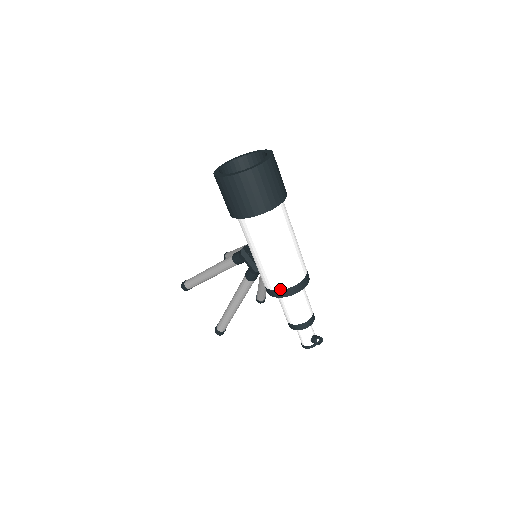
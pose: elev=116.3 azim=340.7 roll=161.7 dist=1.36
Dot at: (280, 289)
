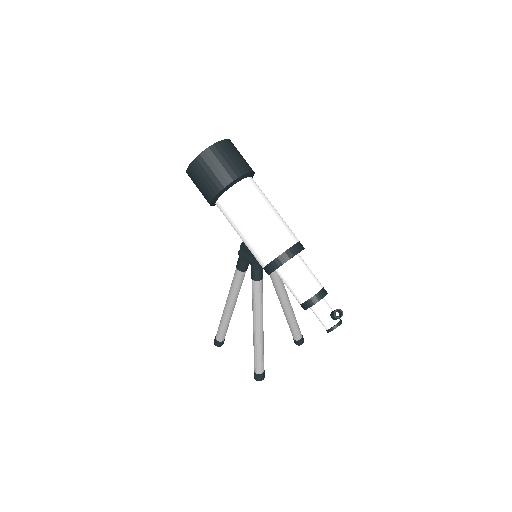
Dot at: (273, 258)
